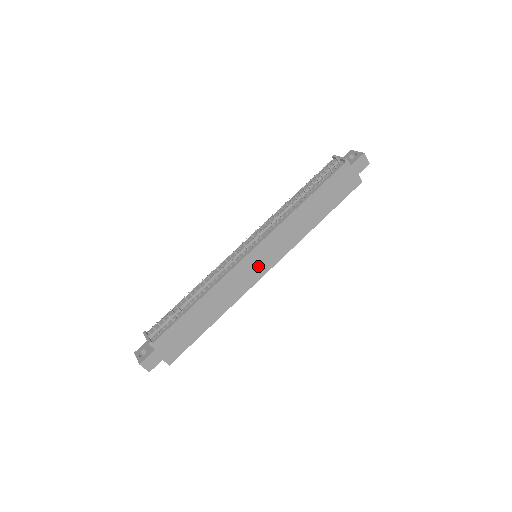
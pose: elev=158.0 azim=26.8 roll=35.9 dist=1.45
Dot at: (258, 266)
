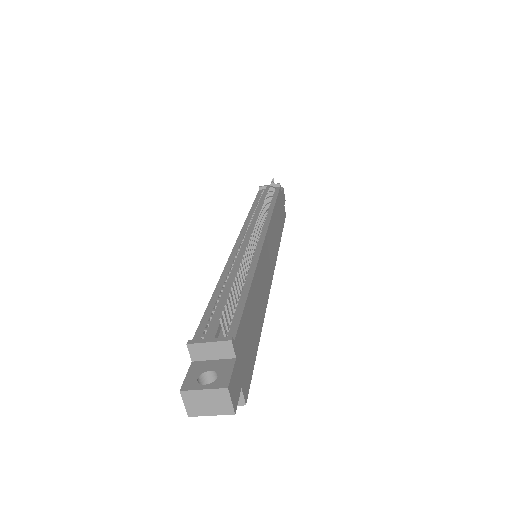
Dot at: (269, 263)
